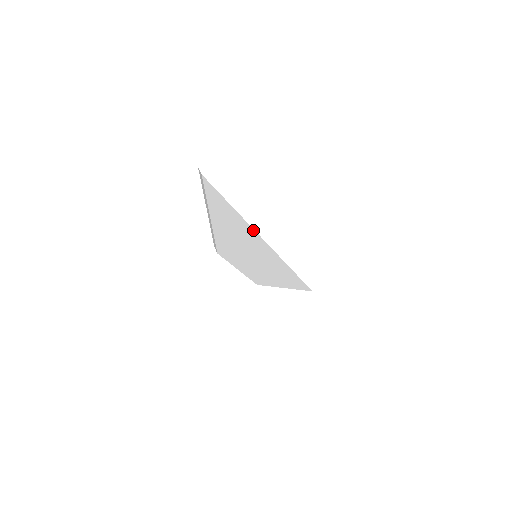
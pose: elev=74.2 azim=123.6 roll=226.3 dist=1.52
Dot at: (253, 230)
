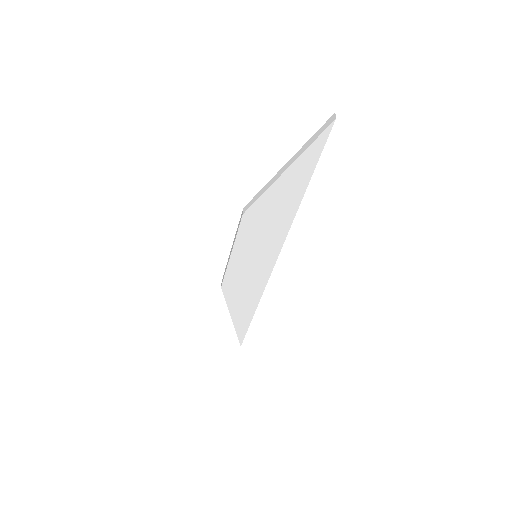
Dot at: (290, 224)
